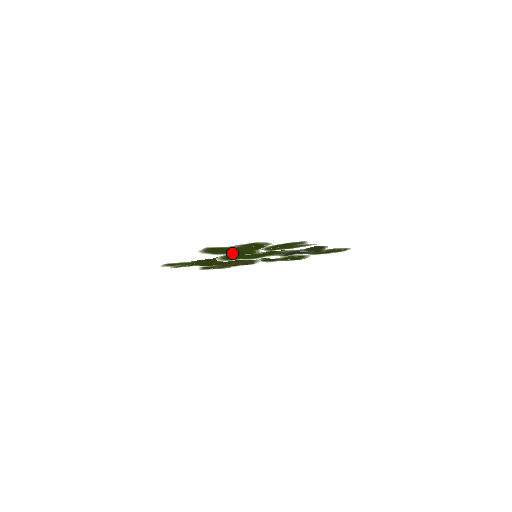
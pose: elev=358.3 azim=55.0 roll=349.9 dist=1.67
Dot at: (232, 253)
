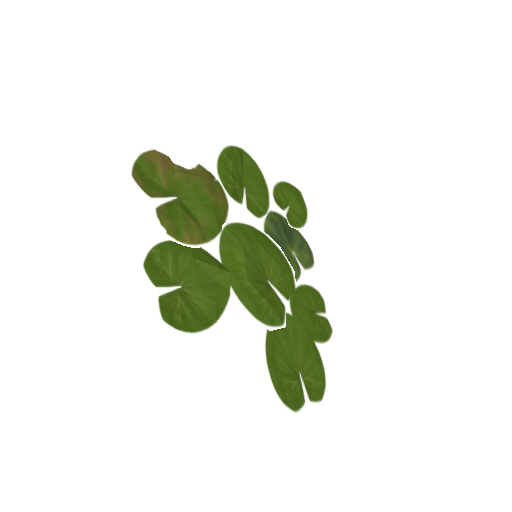
Dot at: (273, 332)
